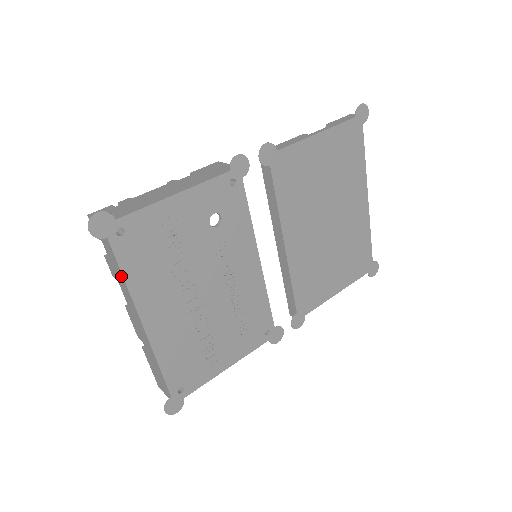
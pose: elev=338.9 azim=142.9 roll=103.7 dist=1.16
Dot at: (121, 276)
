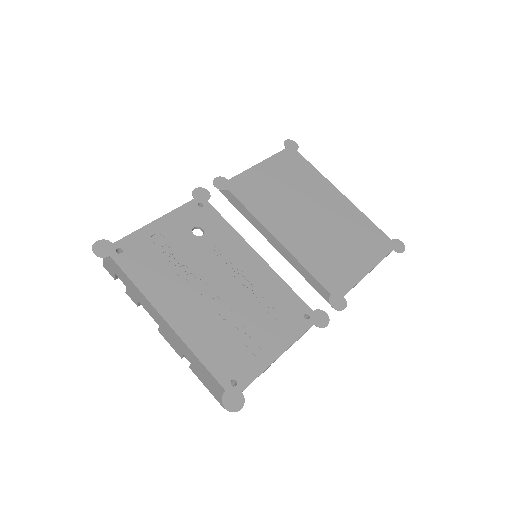
Dot at: (132, 285)
